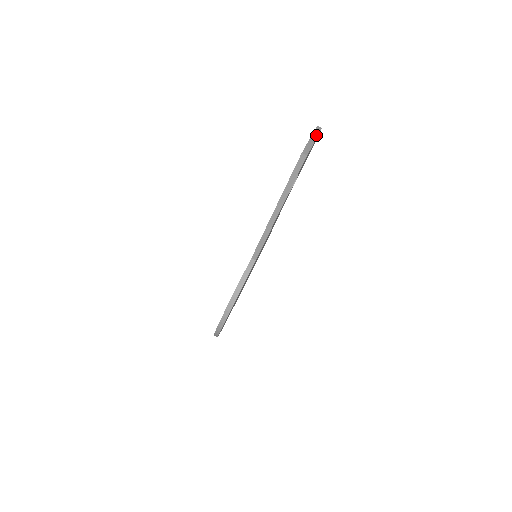
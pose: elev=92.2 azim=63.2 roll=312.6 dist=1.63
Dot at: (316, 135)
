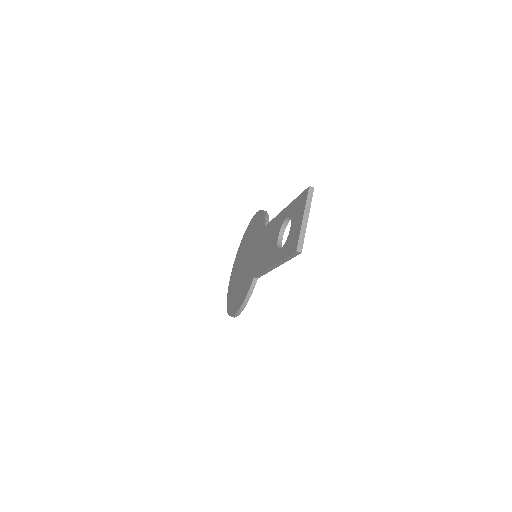
Dot at: (309, 207)
